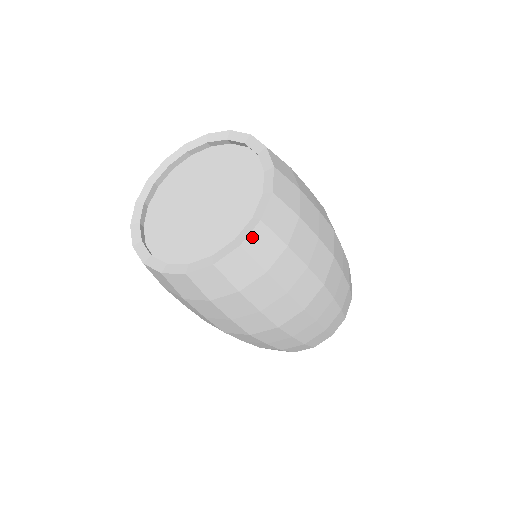
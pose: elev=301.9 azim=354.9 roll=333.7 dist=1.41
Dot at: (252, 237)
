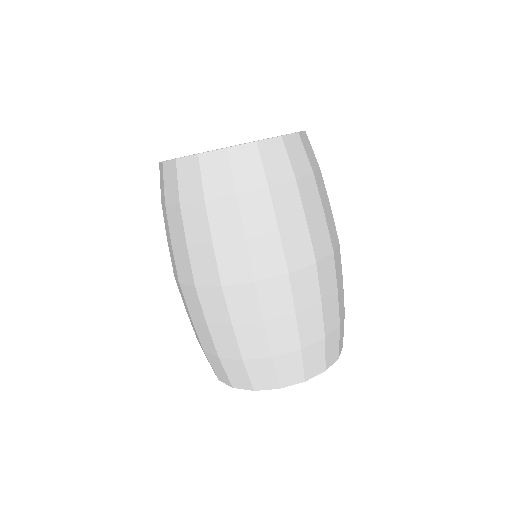
Dot at: (303, 136)
